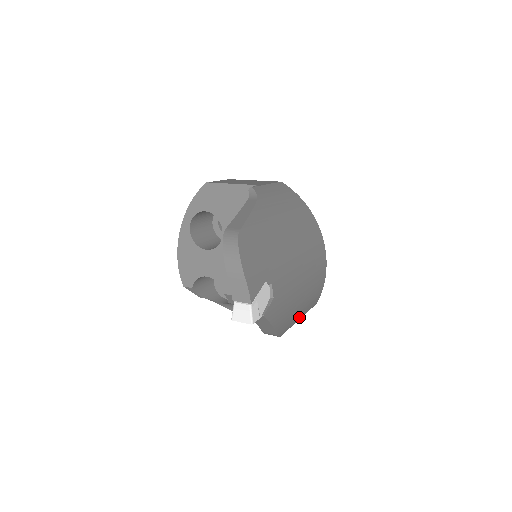
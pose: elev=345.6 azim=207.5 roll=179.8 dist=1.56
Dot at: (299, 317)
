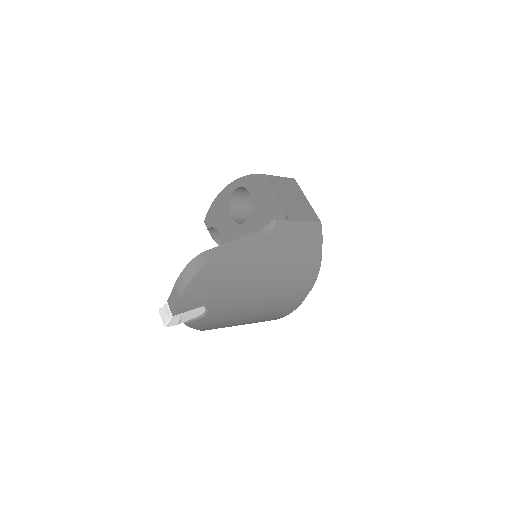
Dot at: occluded
